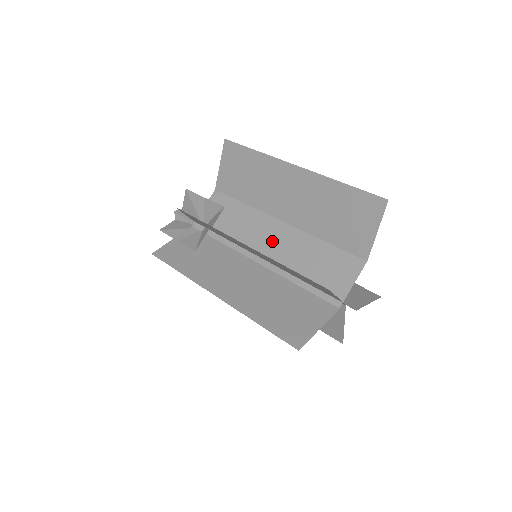
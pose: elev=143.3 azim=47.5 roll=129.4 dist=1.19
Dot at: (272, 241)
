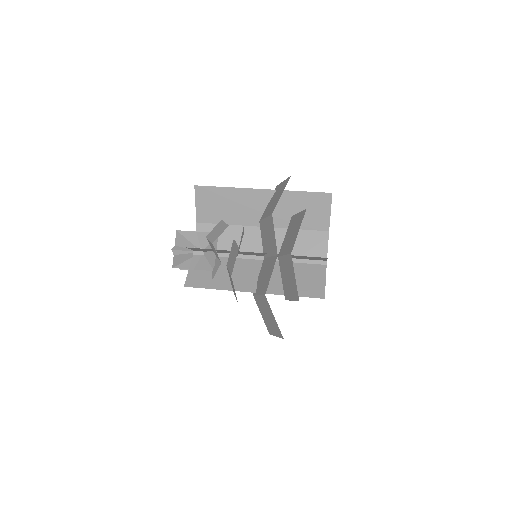
Dot at: occluded
